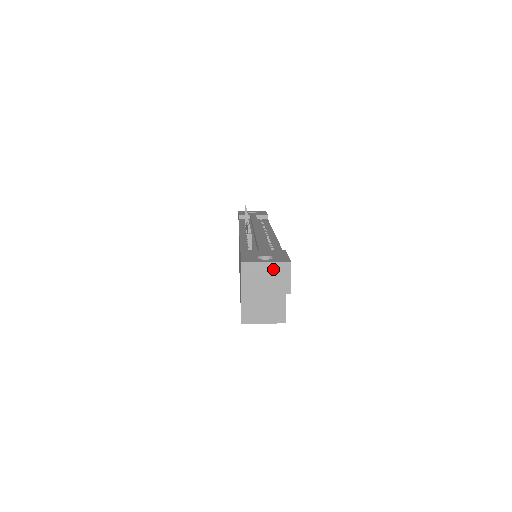
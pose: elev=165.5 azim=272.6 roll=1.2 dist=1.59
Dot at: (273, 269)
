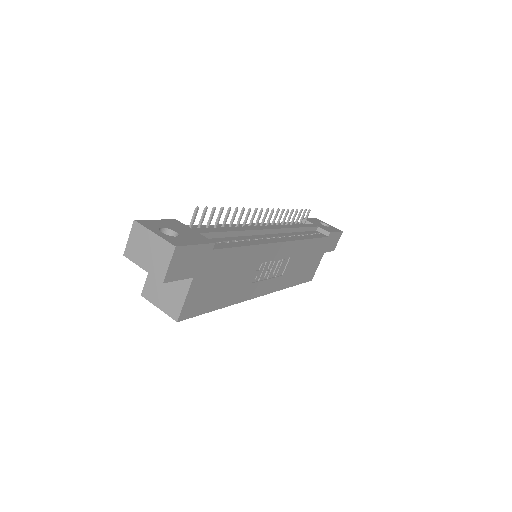
Dot at: (157, 245)
